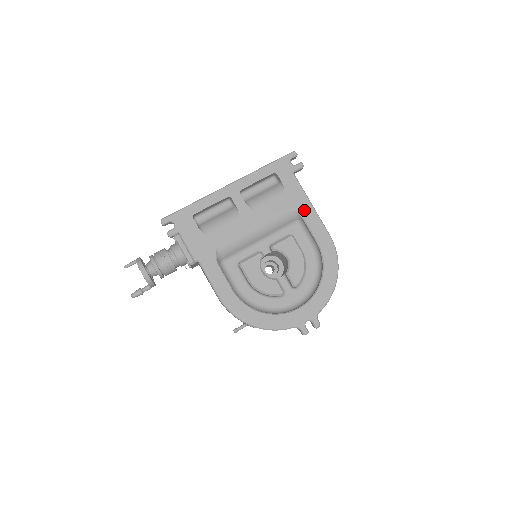
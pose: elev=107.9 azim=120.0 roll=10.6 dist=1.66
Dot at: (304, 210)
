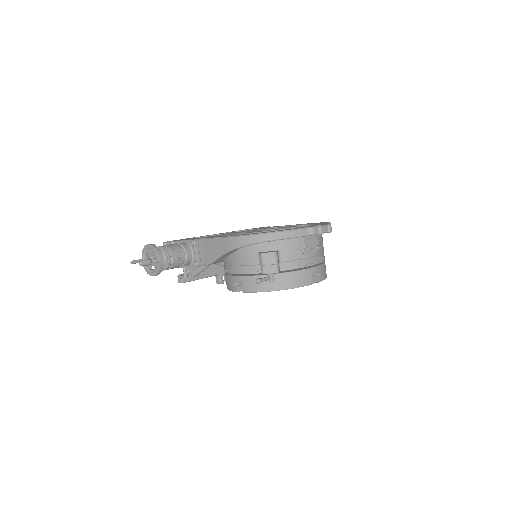
Dot at: occluded
